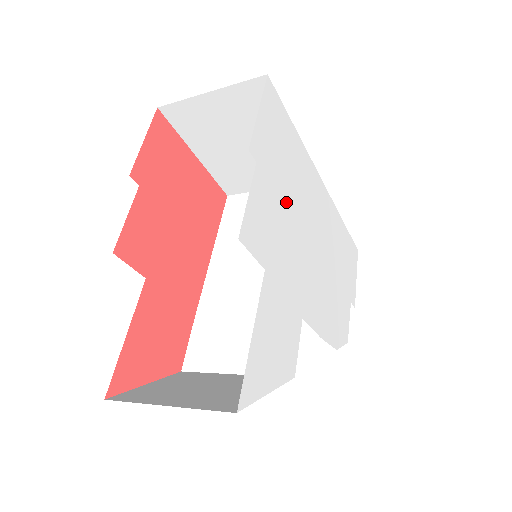
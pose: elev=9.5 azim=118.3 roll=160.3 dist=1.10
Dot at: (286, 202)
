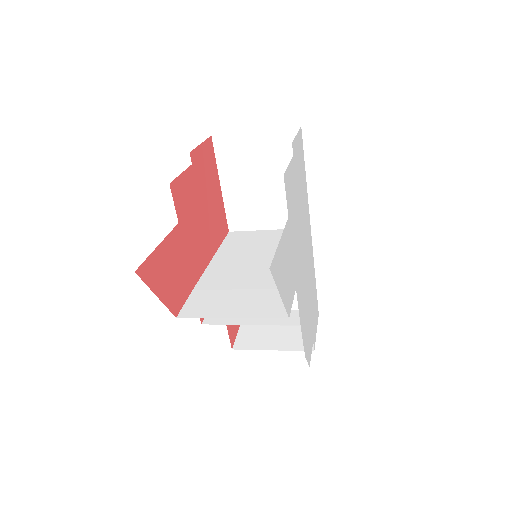
Dot at: (299, 203)
